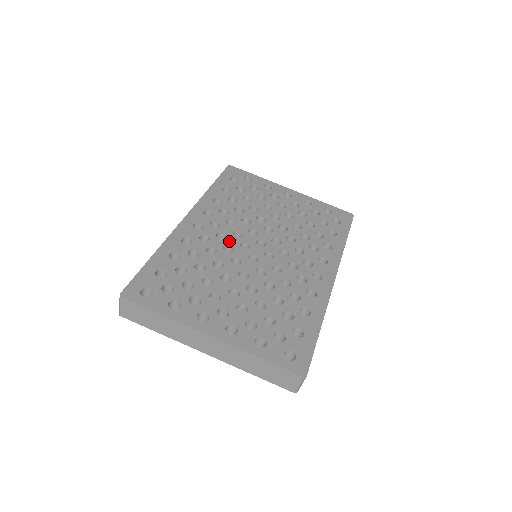
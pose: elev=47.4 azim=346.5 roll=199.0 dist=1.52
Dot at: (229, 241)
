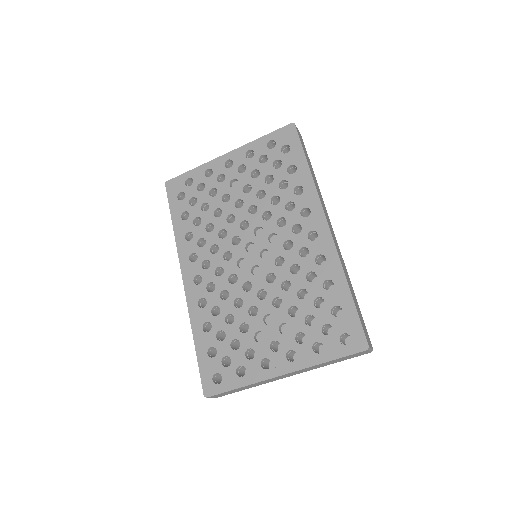
Dot at: (228, 271)
